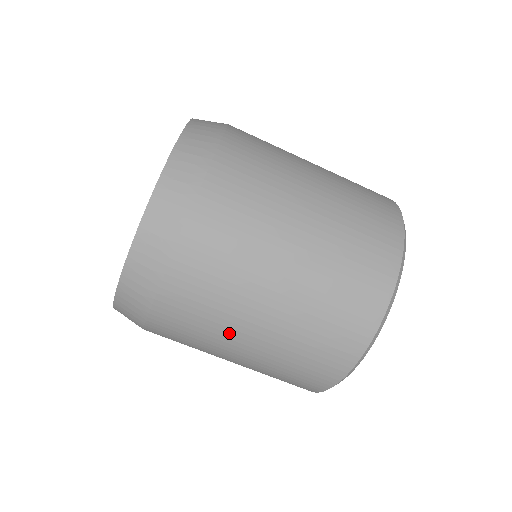
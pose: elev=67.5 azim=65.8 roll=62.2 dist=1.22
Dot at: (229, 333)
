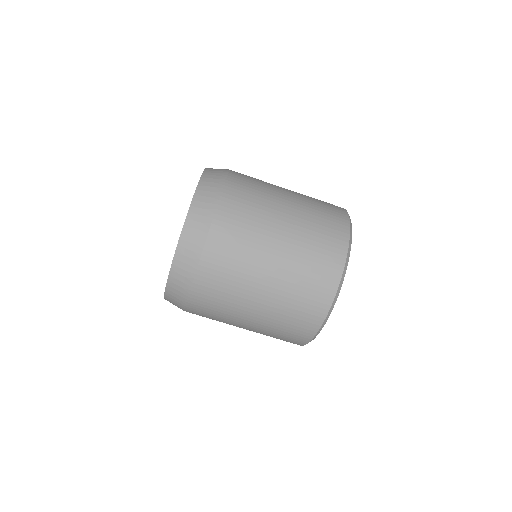
Dot at: (229, 324)
